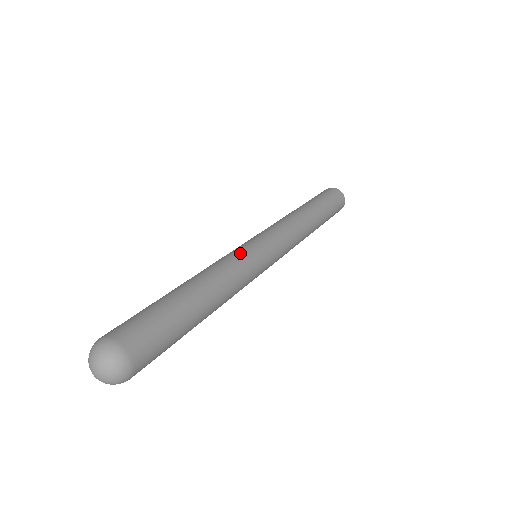
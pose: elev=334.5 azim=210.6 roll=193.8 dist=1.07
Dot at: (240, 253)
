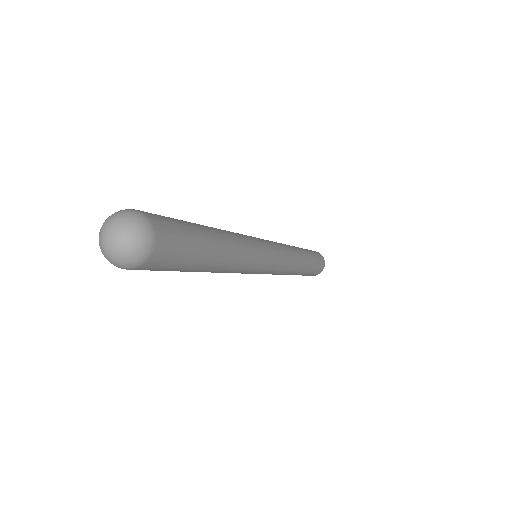
Dot at: occluded
